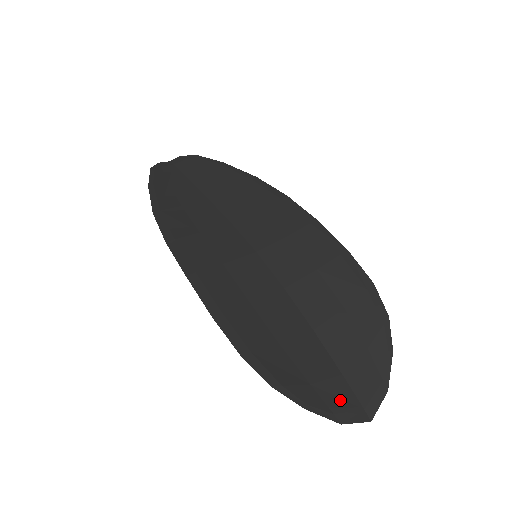
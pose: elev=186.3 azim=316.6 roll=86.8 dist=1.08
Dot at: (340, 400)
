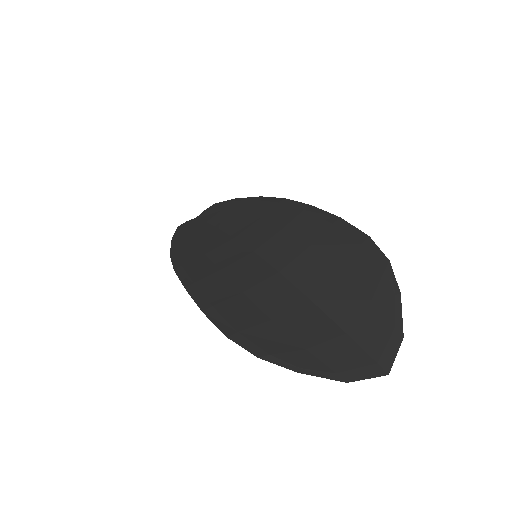
Dot at: (344, 358)
